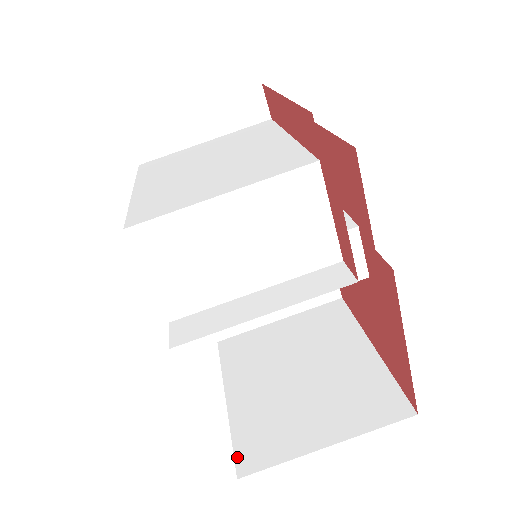
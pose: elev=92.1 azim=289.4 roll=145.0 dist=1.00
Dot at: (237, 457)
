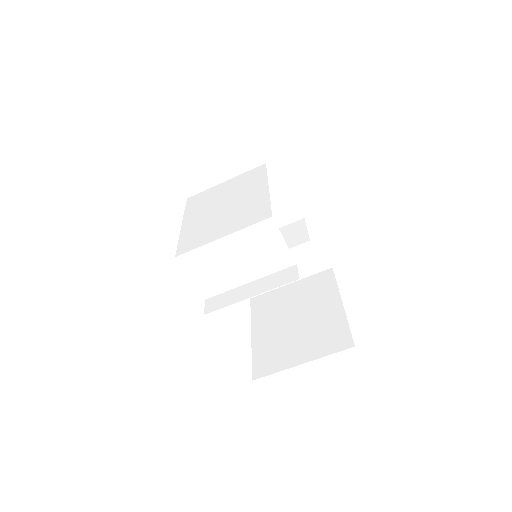
Dot at: (254, 369)
